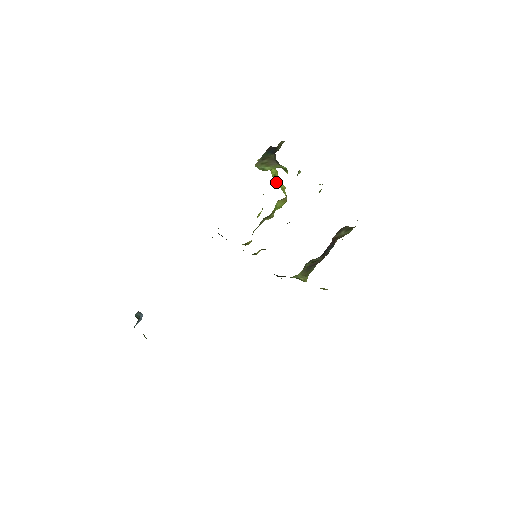
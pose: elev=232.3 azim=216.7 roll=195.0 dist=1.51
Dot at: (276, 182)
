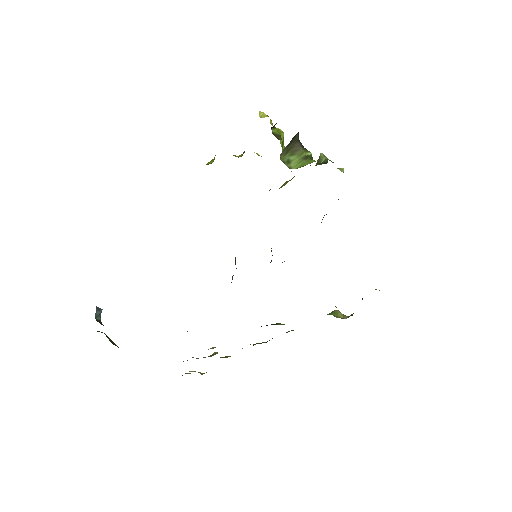
Dot at: occluded
